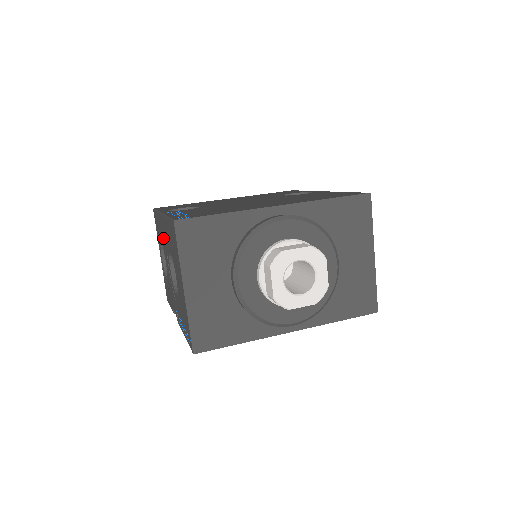
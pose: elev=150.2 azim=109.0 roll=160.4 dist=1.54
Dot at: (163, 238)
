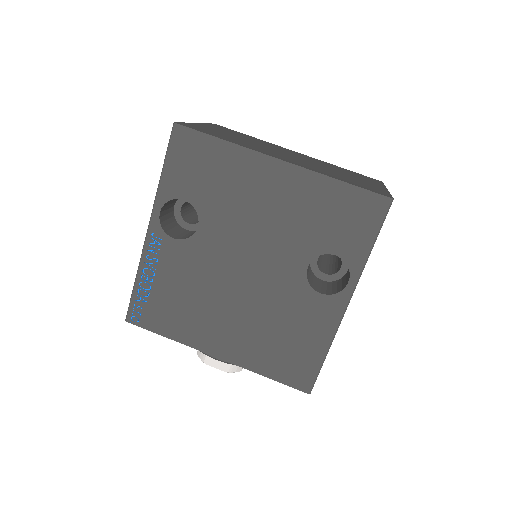
Dot at: occluded
